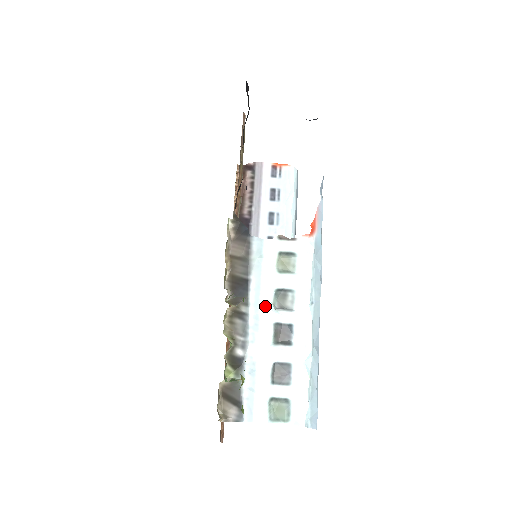
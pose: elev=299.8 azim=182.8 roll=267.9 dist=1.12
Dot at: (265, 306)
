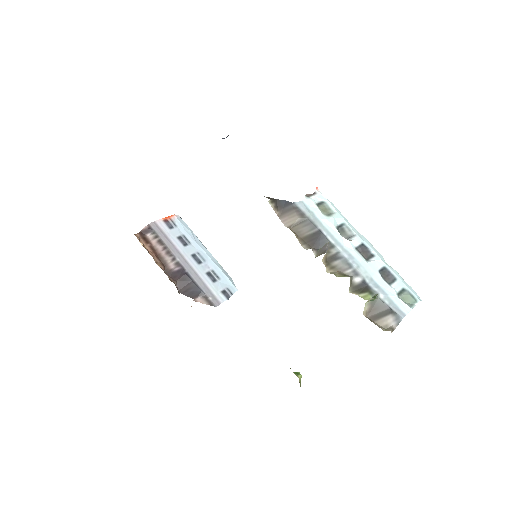
Dot at: (342, 241)
